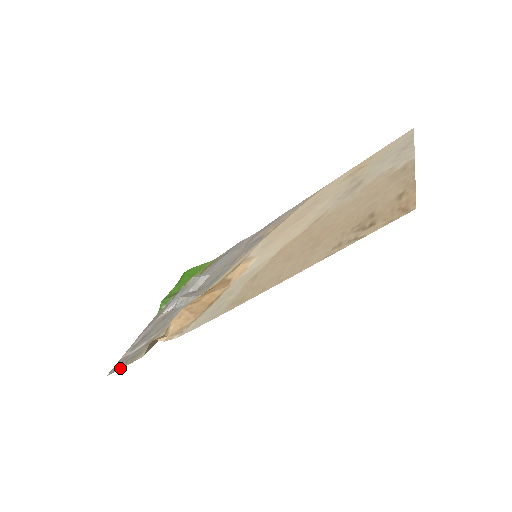
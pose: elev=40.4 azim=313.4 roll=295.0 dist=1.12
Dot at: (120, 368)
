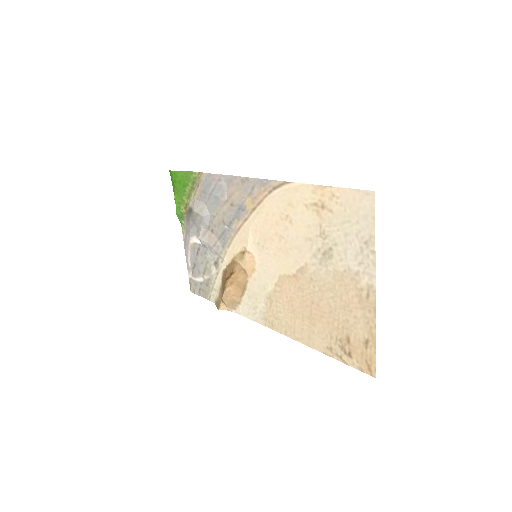
Dot at: (199, 295)
